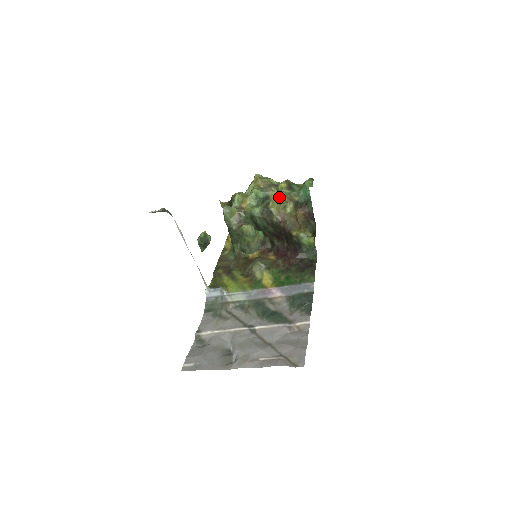
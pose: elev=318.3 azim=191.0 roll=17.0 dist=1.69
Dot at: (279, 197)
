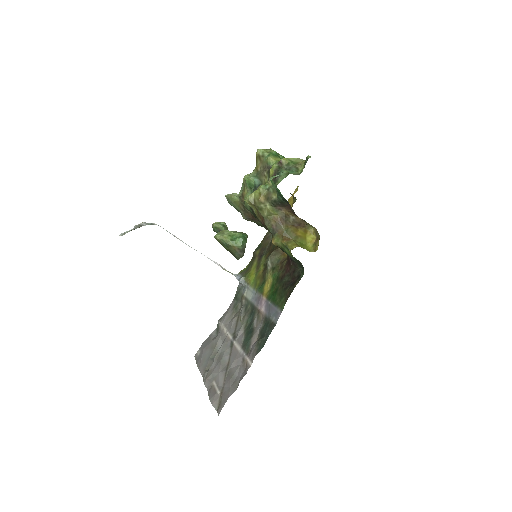
Dot at: (254, 196)
